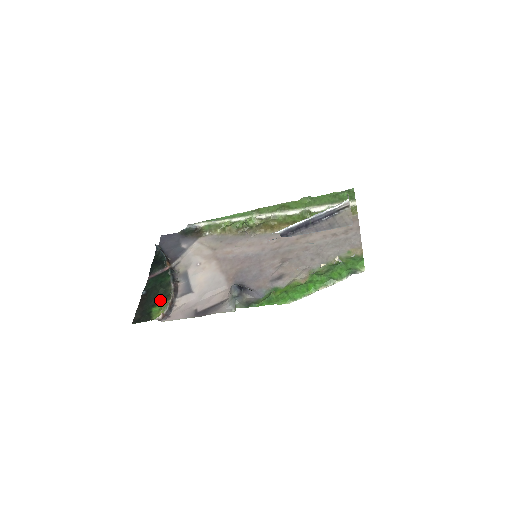
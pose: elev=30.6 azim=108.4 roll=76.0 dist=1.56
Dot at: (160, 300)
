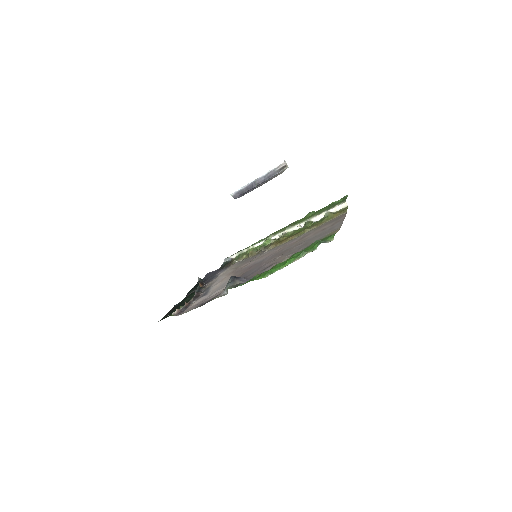
Dot at: (183, 305)
